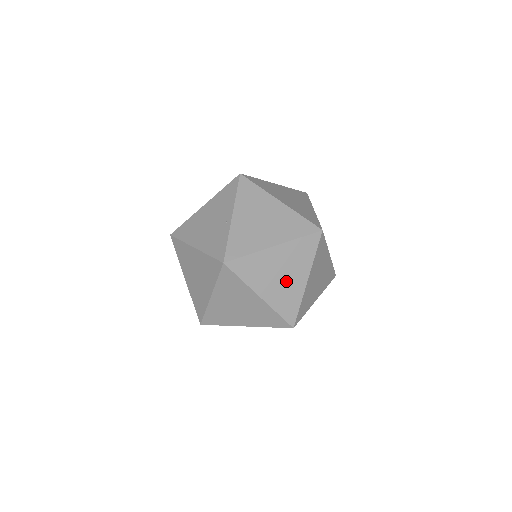
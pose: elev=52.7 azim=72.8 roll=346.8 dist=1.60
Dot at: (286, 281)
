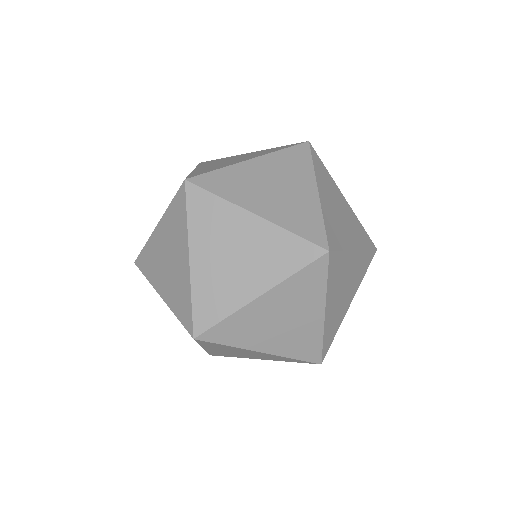
Dot at: (286, 194)
